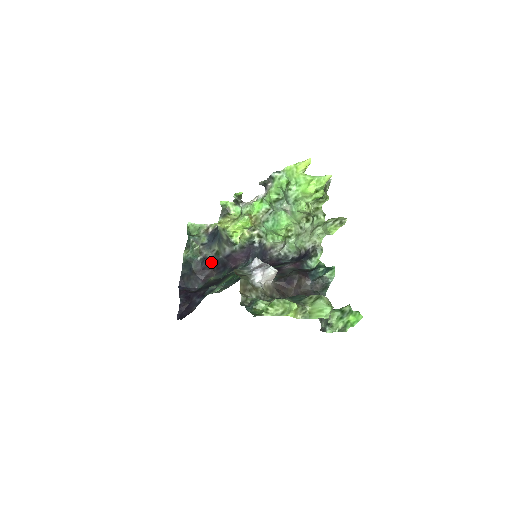
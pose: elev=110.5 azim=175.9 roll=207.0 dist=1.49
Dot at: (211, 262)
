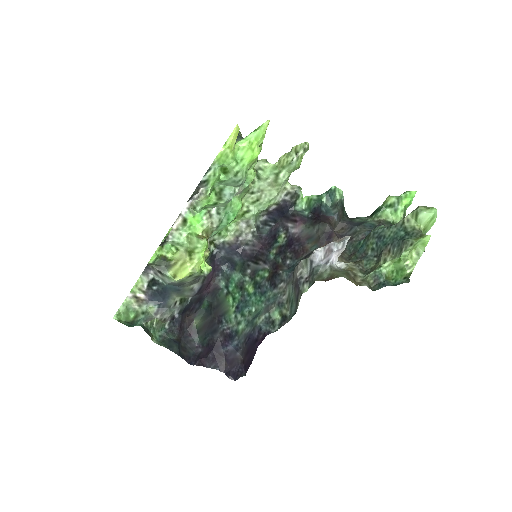
Dot at: (181, 314)
